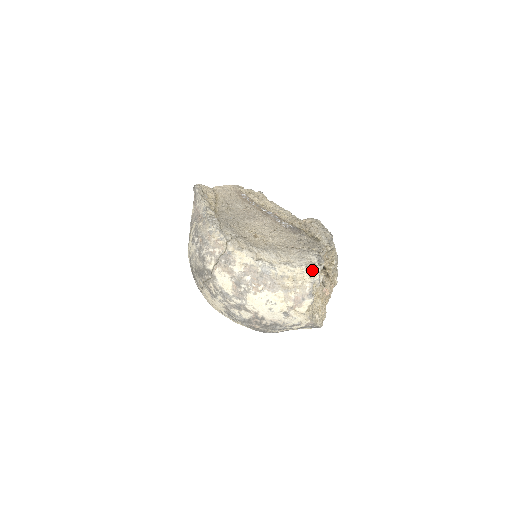
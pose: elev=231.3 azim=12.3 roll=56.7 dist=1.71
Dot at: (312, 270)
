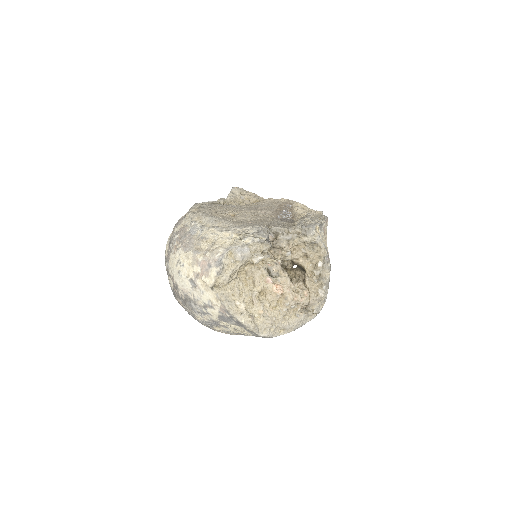
Dot at: (241, 239)
